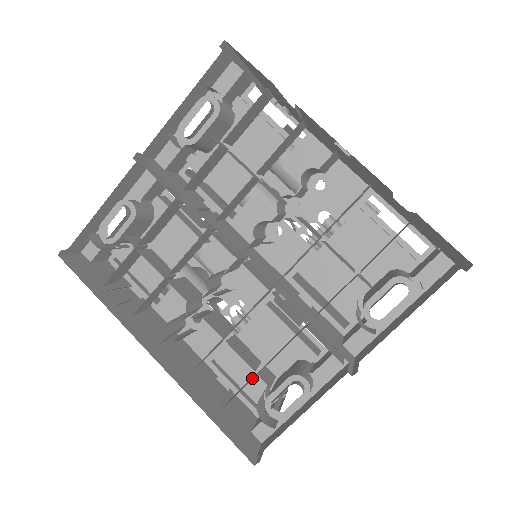
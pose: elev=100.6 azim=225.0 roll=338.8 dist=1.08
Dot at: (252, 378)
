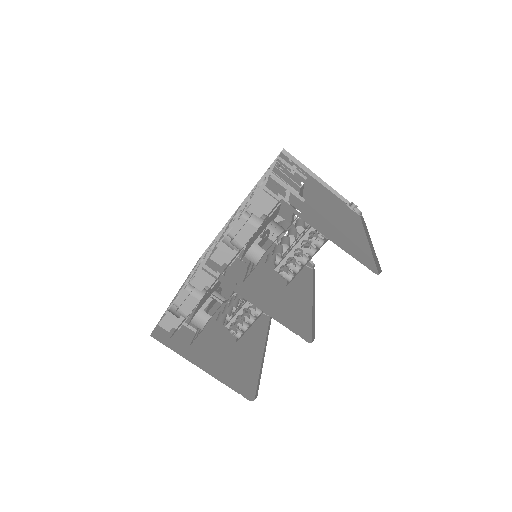
Dot at: occluded
